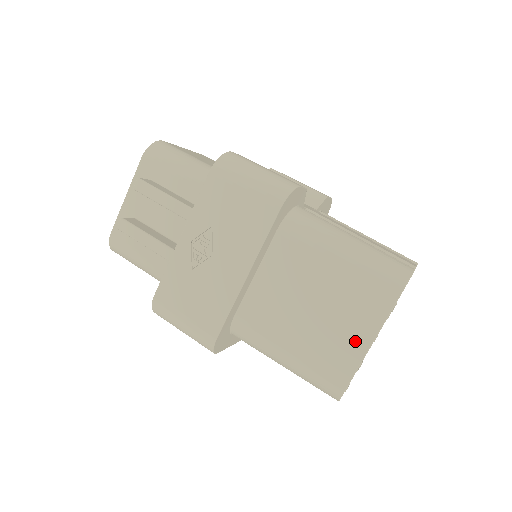
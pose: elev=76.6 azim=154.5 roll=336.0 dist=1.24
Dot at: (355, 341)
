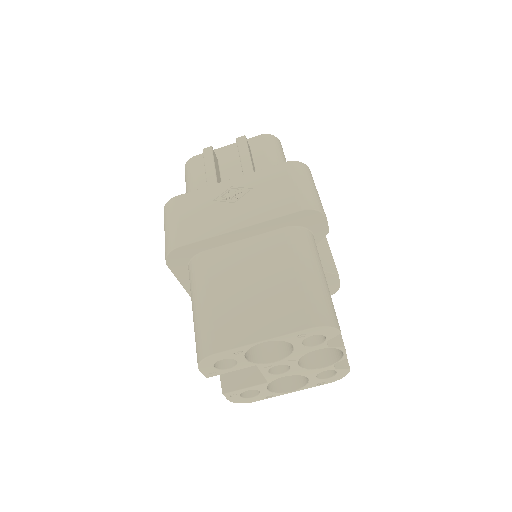
Dot at: (254, 330)
